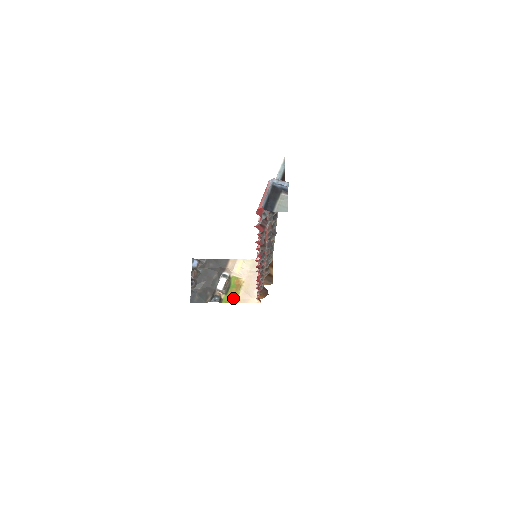
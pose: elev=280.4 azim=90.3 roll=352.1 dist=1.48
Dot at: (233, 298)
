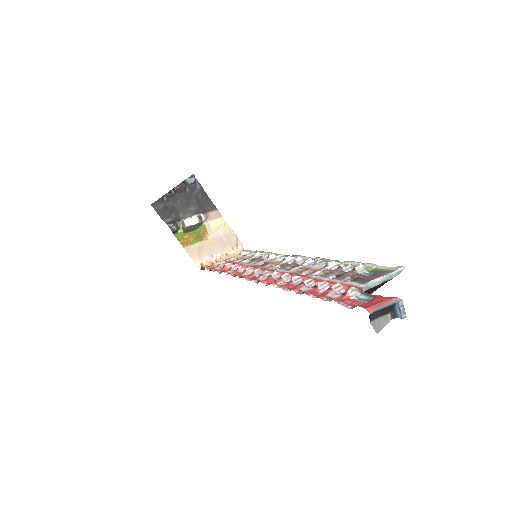
Dot at: (186, 241)
